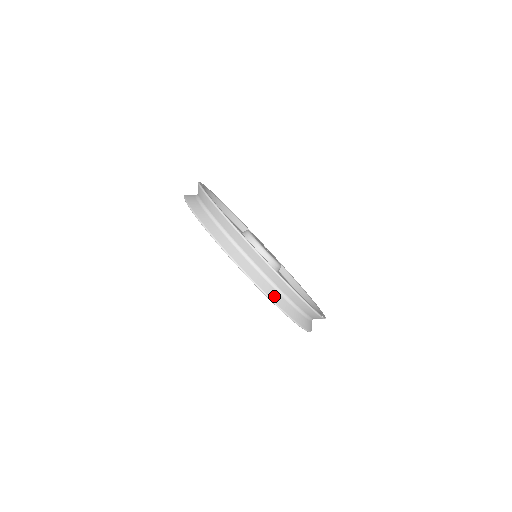
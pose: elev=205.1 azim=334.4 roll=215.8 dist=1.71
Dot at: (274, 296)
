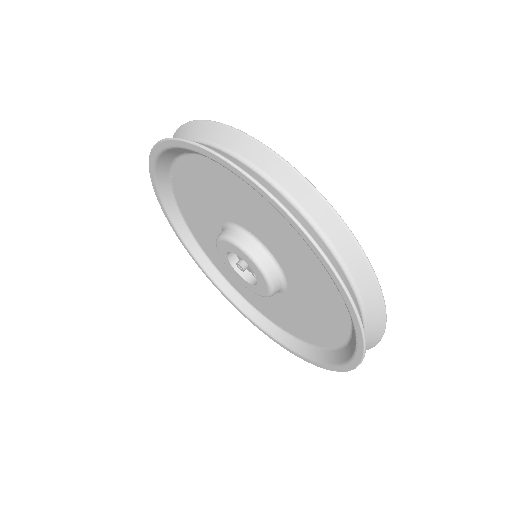
Dot at: (356, 302)
